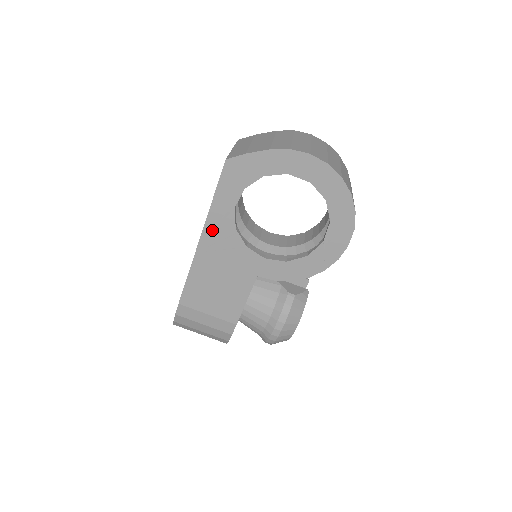
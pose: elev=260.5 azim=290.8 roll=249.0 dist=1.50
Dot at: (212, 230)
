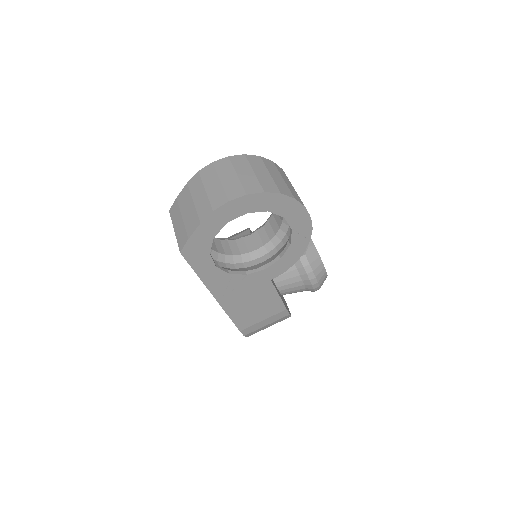
Dot at: (216, 287)
